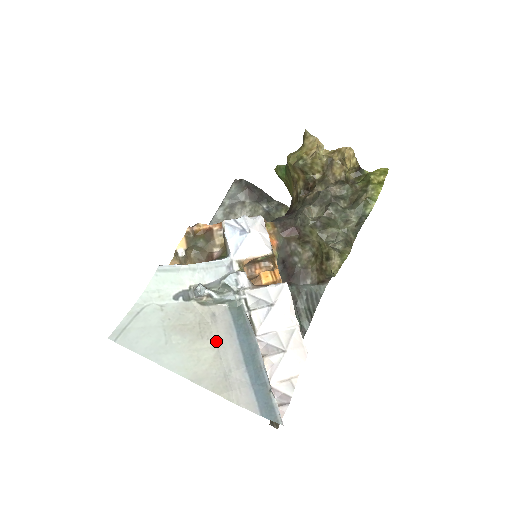
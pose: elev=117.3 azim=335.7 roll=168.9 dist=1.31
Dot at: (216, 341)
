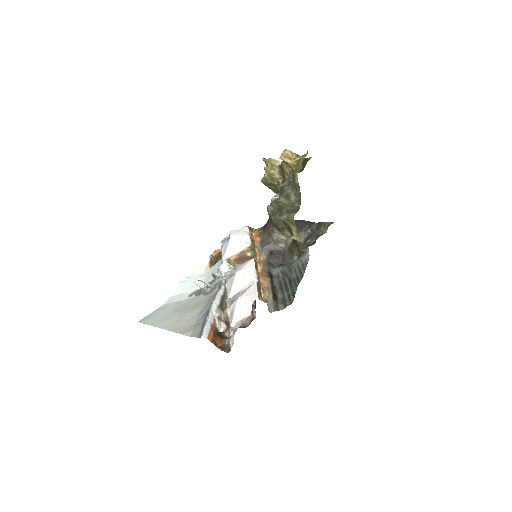
Dot at: (201, 310)
